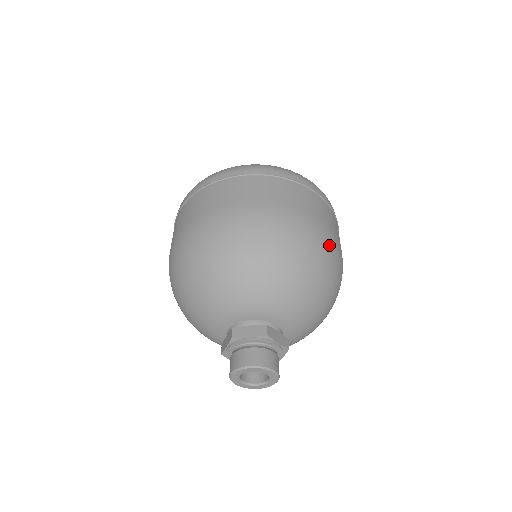
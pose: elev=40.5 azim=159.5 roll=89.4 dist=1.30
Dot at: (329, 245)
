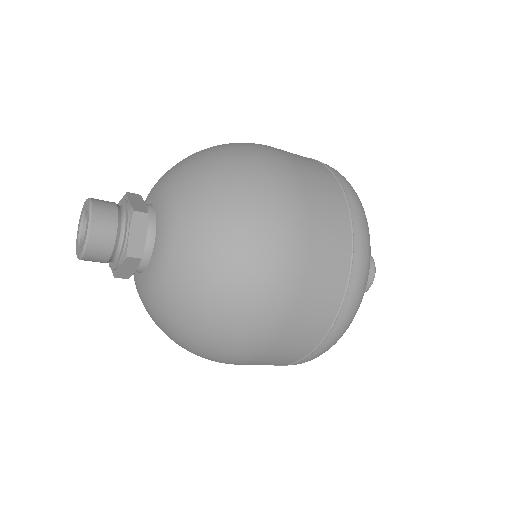
Dot at: (261, 150)
